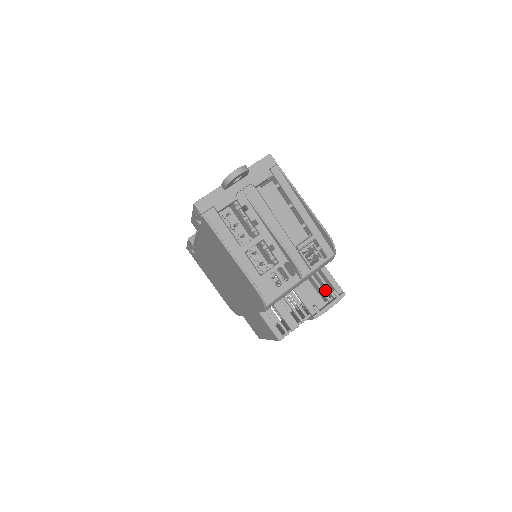
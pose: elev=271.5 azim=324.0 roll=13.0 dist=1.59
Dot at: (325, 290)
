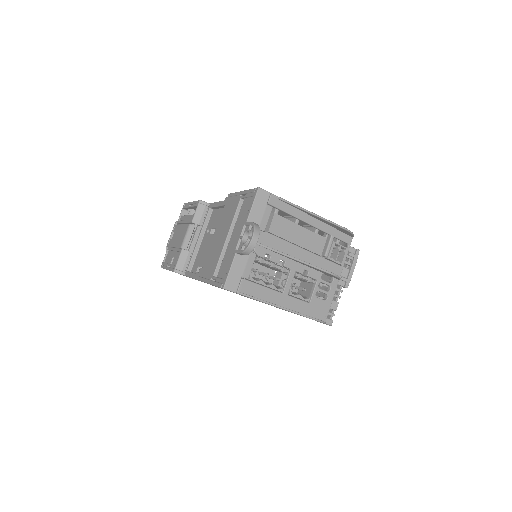
Dot at: occluded
